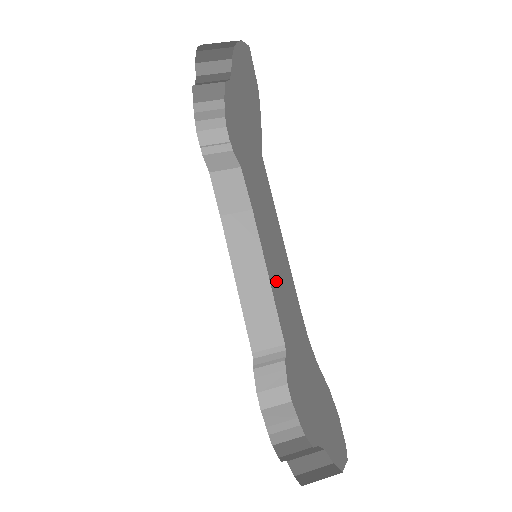
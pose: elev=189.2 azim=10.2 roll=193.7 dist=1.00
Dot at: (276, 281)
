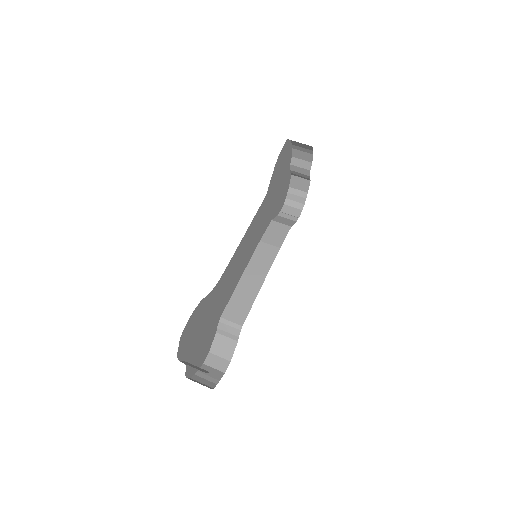
Dot at: occluded
